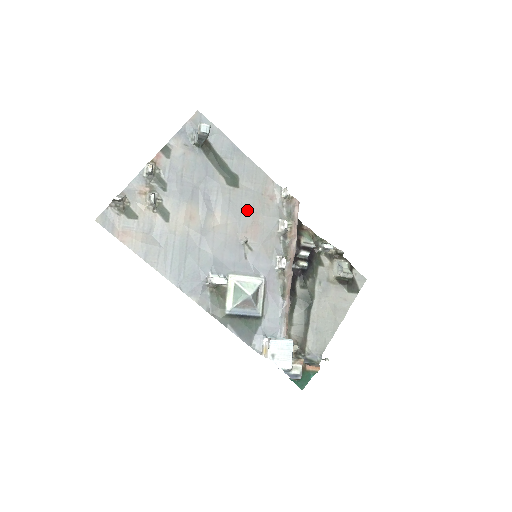
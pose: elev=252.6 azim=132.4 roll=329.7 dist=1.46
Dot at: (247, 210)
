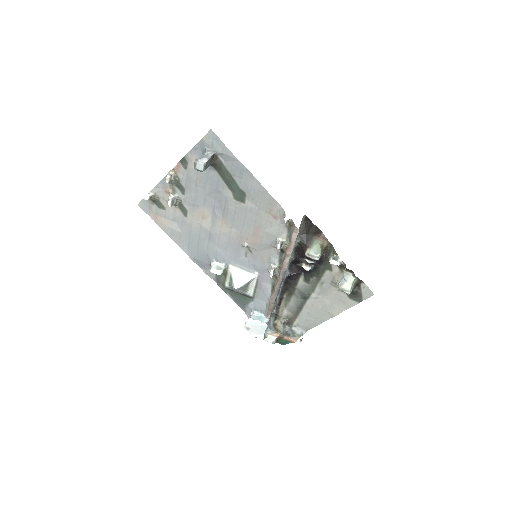
Dot at: (250, 223)
